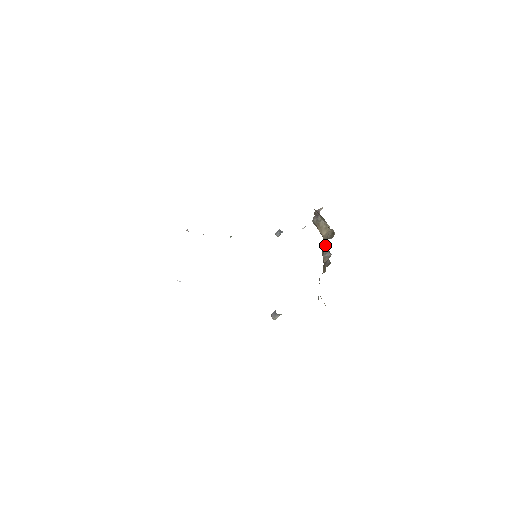
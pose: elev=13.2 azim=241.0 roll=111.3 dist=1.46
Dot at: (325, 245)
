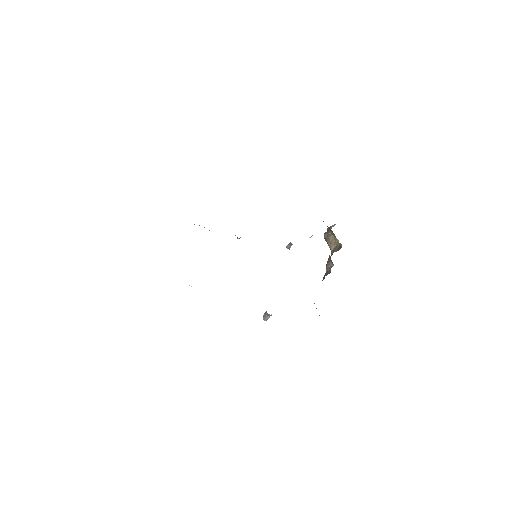
Dot at: (329, 256)
